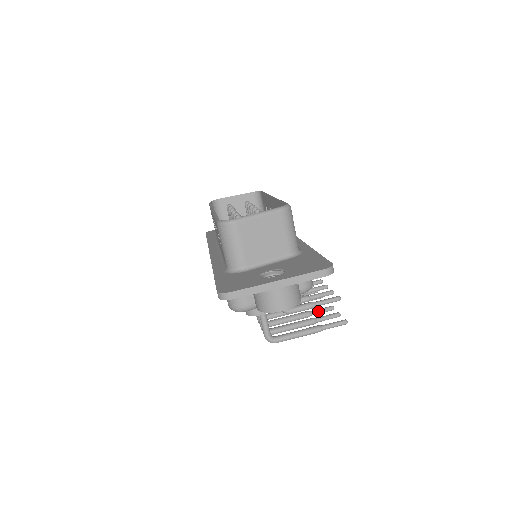
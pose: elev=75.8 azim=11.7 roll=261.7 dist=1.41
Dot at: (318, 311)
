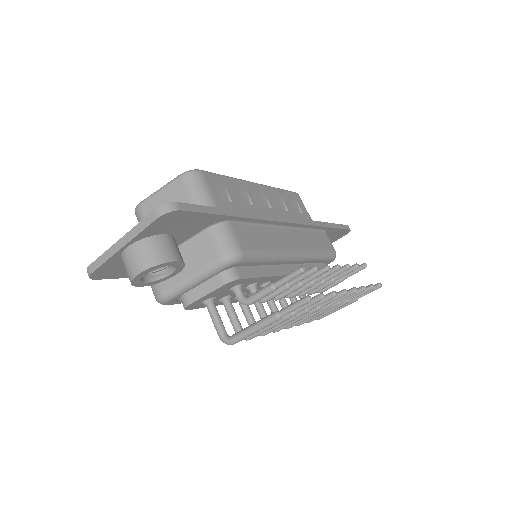
Dot at: occluded
